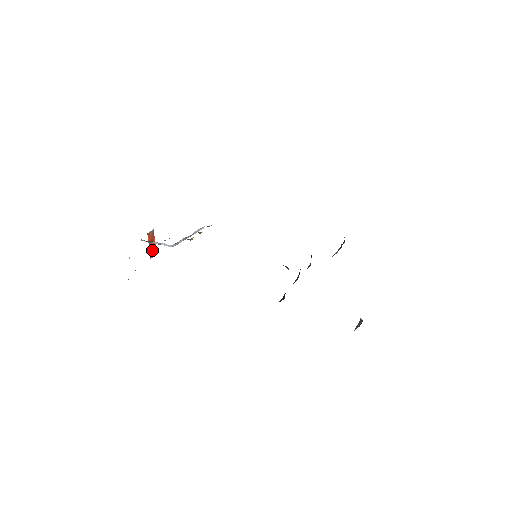
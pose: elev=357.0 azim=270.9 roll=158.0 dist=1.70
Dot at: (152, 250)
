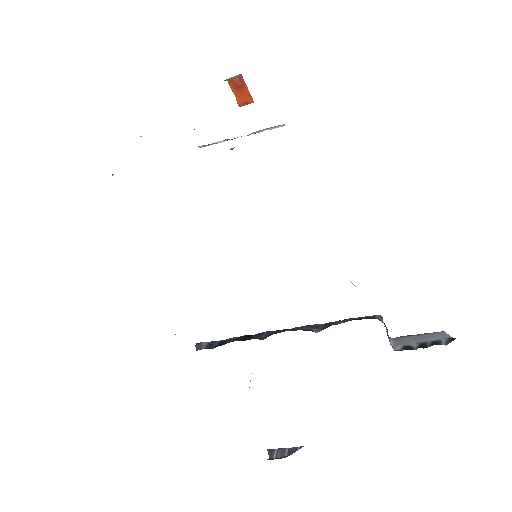
Dot at: (242, 97)
